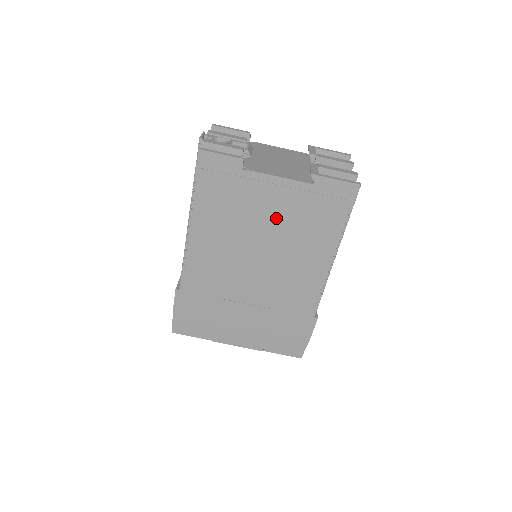
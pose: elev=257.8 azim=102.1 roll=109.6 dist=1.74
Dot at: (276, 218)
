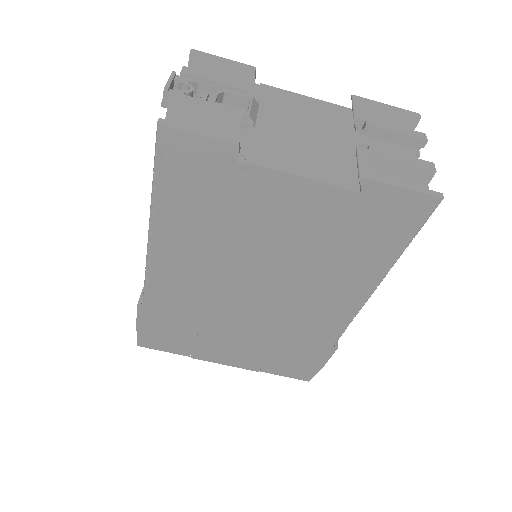
Dot at: (291, 234)
